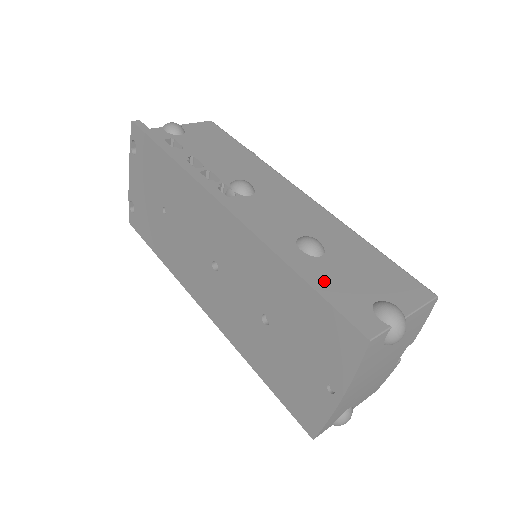
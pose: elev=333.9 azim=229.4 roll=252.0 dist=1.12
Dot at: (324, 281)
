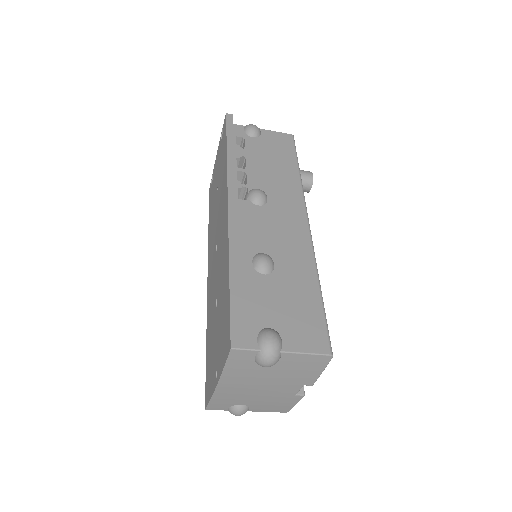
Dot at: (244, 292)
